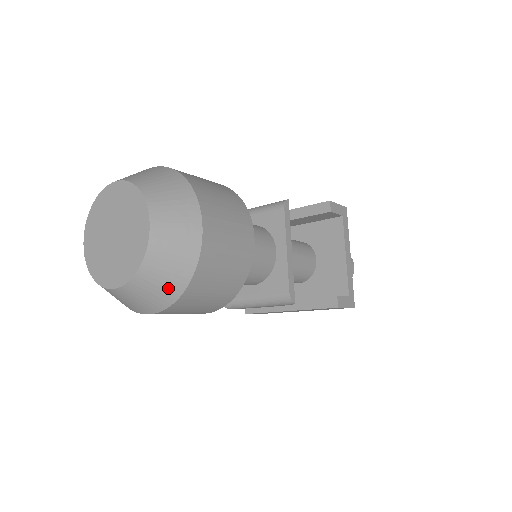
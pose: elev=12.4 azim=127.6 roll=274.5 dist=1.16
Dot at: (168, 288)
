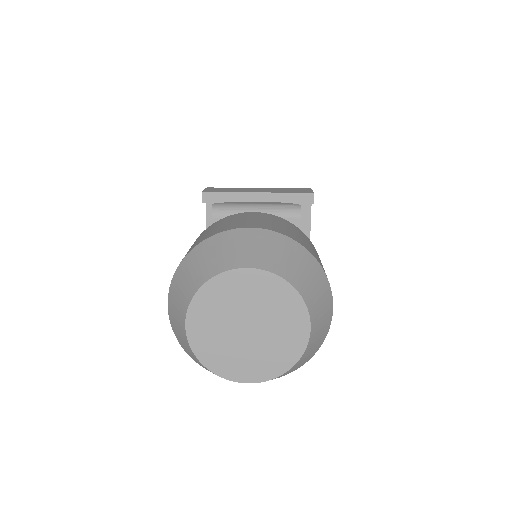
Dot at: (295, 369)
